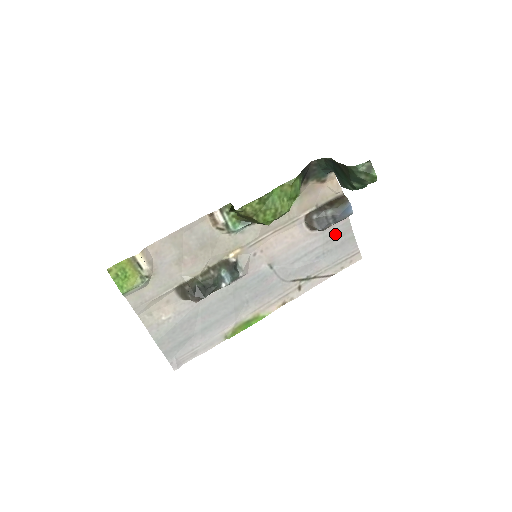
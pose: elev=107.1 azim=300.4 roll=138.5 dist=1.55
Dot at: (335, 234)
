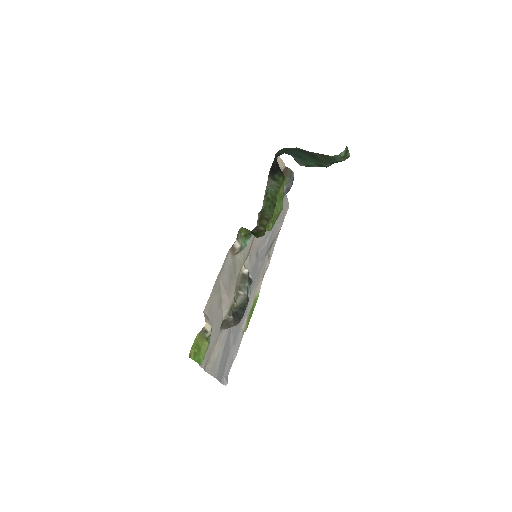
Dot at: occluded
